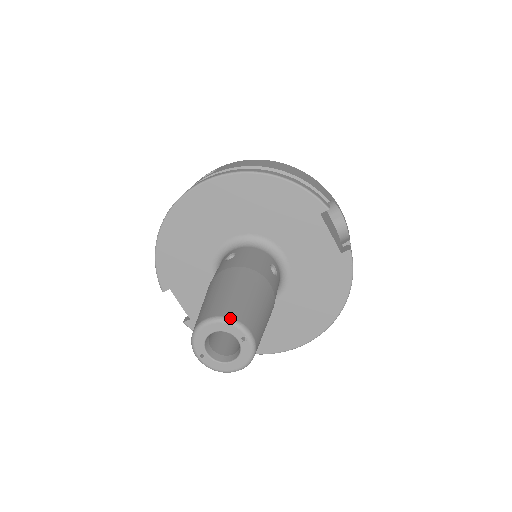
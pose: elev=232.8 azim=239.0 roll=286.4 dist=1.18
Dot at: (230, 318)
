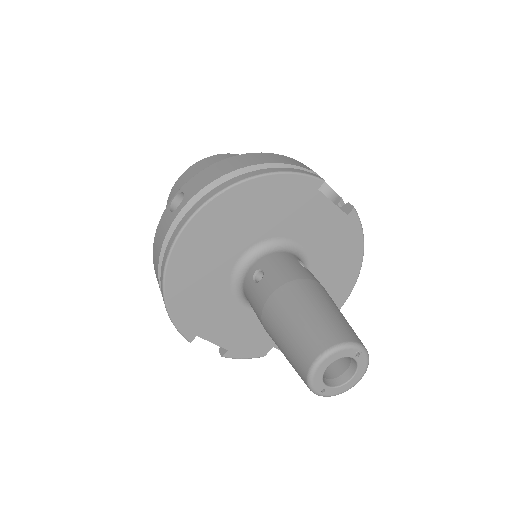
Dot at: (340, 344)
